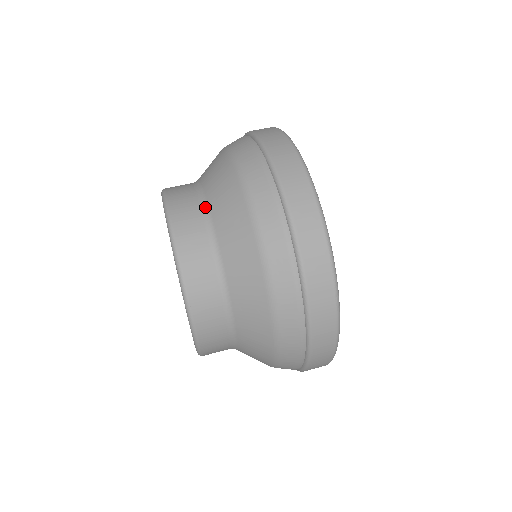
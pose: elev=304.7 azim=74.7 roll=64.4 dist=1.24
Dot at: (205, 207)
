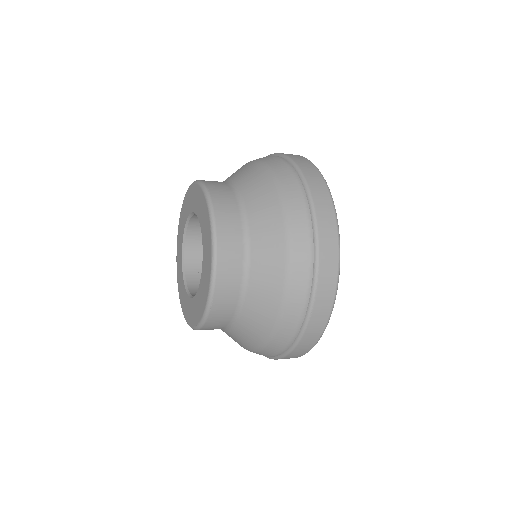
Dot at: occluded
